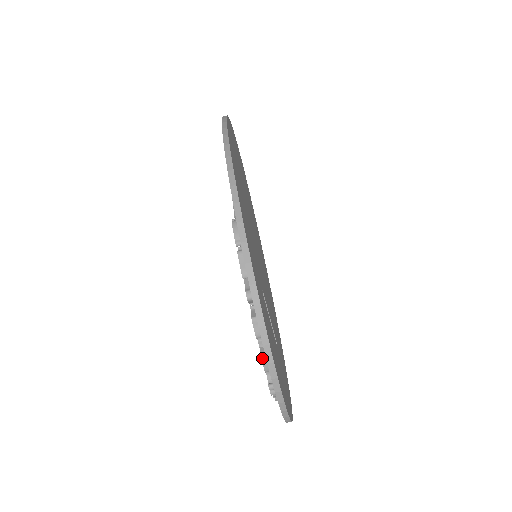
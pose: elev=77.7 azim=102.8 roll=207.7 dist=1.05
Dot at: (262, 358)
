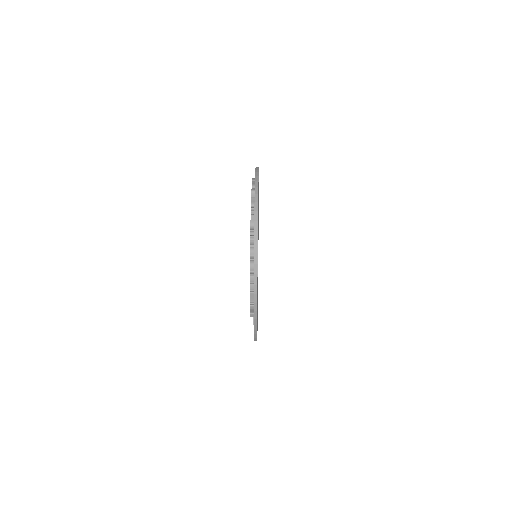
Dot at: (251, 214)
